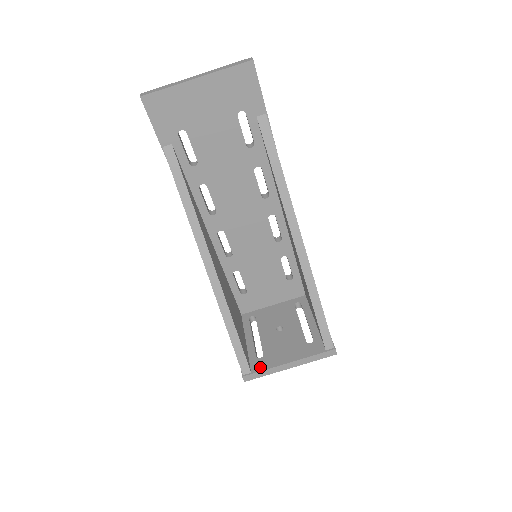
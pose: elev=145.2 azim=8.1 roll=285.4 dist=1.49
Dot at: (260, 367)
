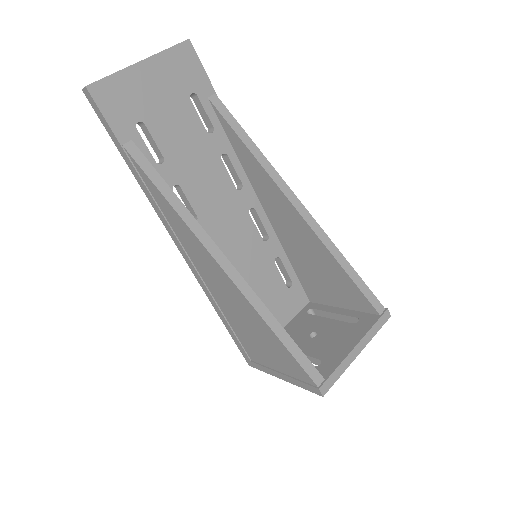
Dot at: (329, 369)
